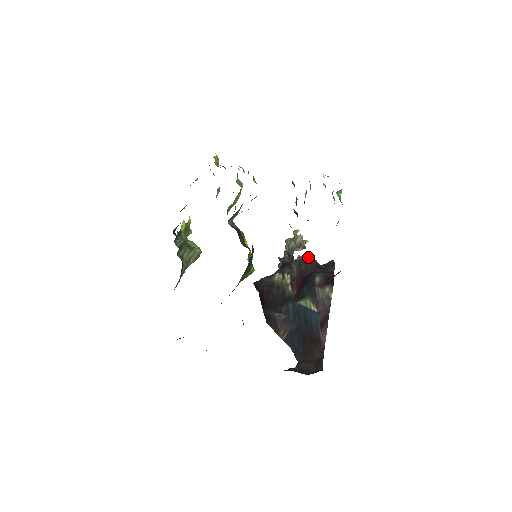
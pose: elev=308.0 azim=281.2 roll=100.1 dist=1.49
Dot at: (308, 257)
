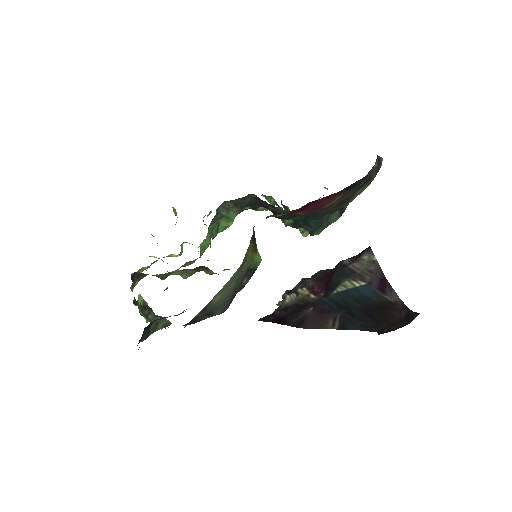
Dot at: occluded
